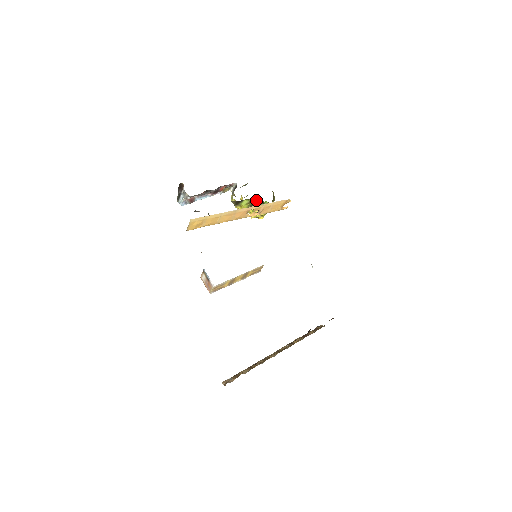
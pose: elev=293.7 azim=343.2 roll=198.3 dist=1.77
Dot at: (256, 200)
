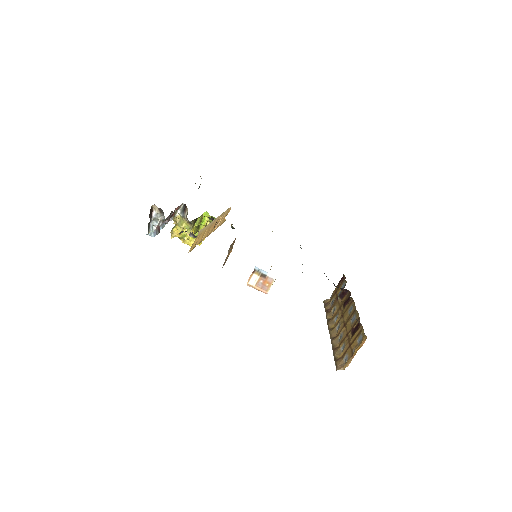
Dot at: (203, 218)
